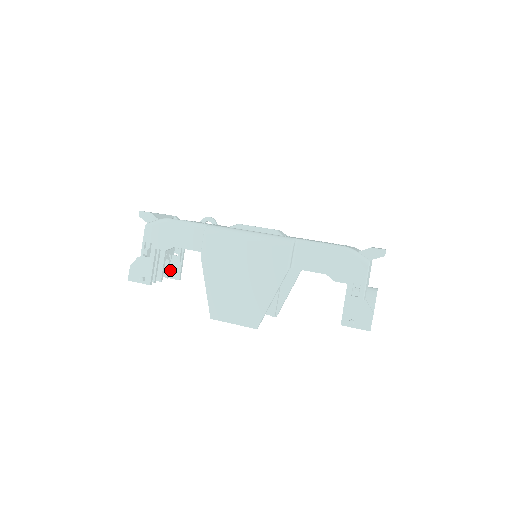
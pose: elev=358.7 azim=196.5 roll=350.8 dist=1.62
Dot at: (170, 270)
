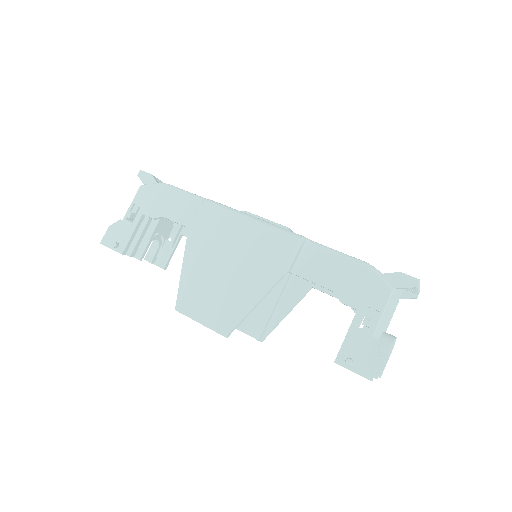
Dot at: (158, 255)
